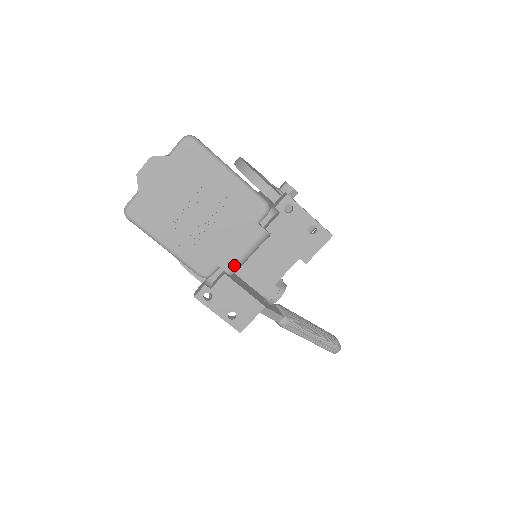
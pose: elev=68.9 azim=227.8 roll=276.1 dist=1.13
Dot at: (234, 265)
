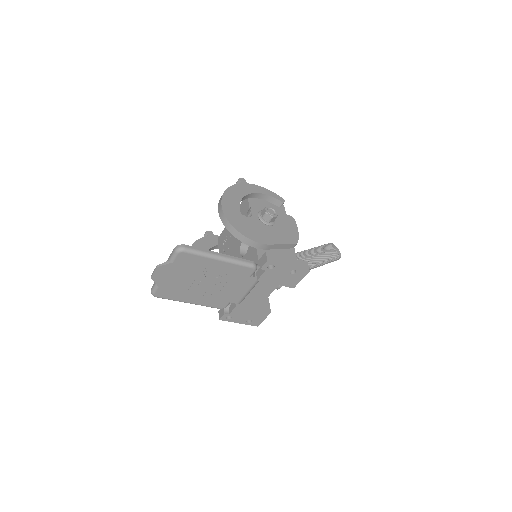
Dot at: (241, 299)
